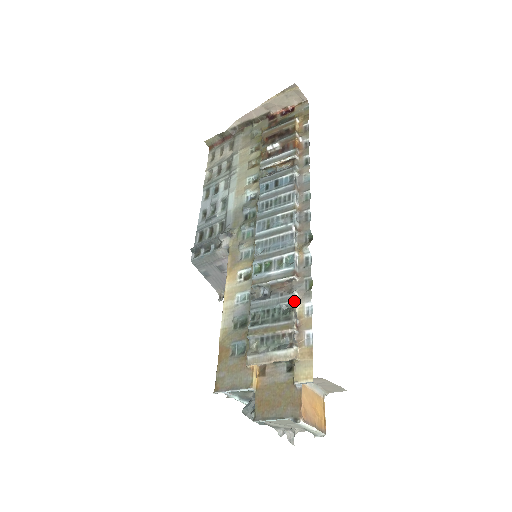
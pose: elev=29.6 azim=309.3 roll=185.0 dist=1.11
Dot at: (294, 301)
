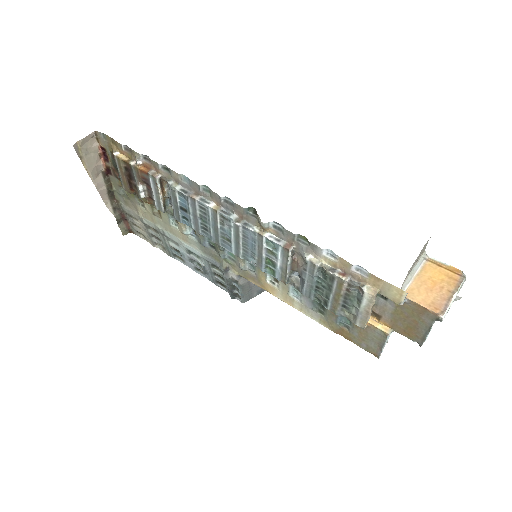
Dot at: (316, 266)
